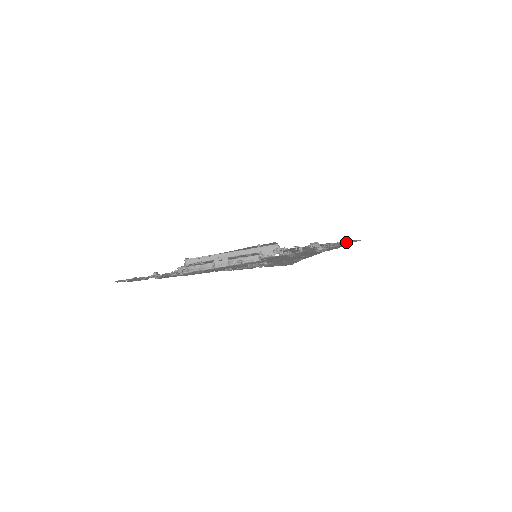
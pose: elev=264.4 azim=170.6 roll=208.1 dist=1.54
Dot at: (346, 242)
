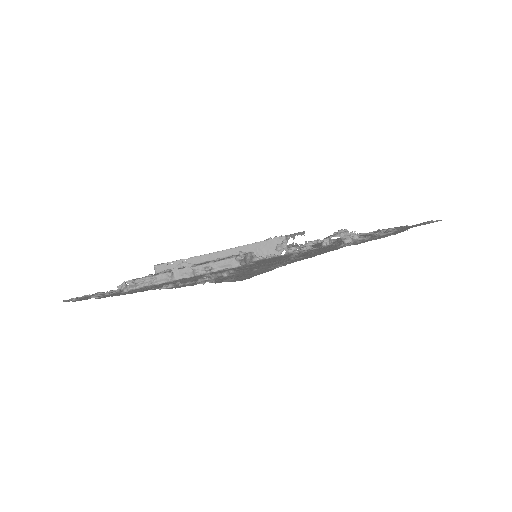
Dot at: (413, 225)
